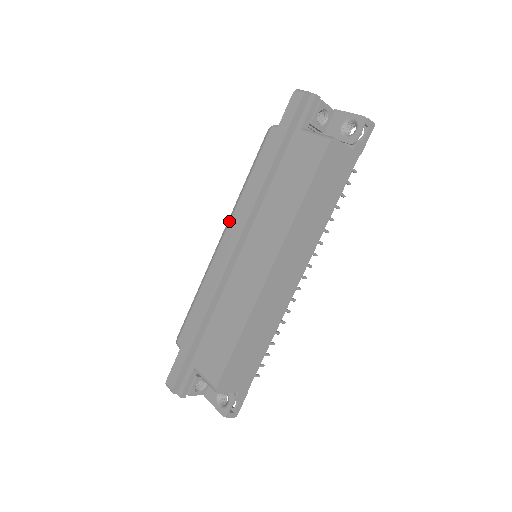
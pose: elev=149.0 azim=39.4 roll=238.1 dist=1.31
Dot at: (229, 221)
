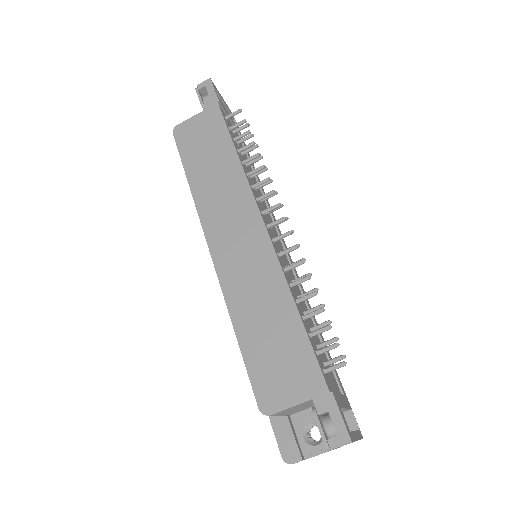
Dot at: occluded
